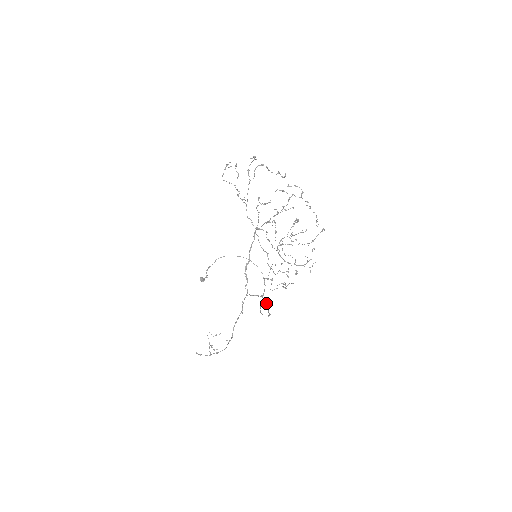
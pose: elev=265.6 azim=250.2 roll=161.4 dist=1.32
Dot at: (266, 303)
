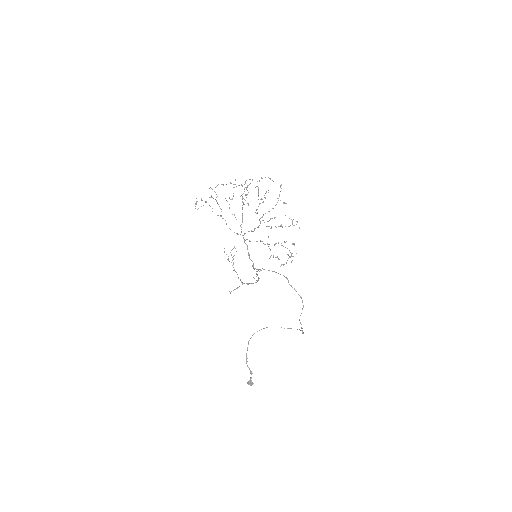
Dot at: occluded
